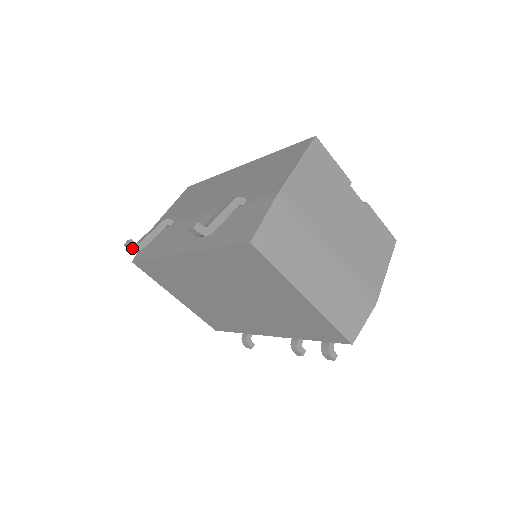
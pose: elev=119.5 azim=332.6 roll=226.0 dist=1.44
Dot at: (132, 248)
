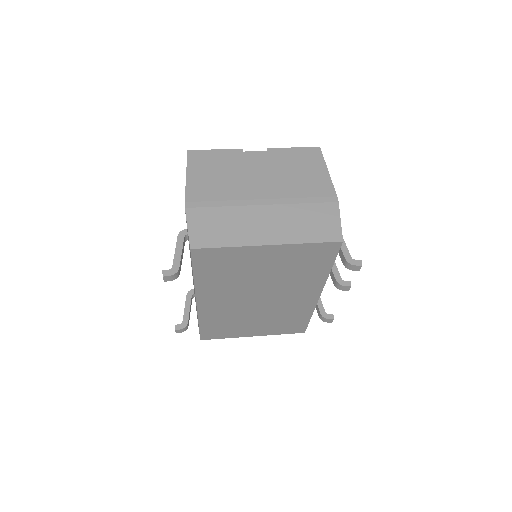
Dot at: (180, 330)
